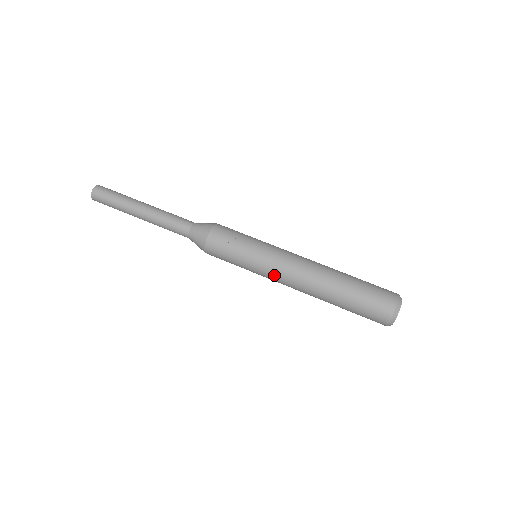
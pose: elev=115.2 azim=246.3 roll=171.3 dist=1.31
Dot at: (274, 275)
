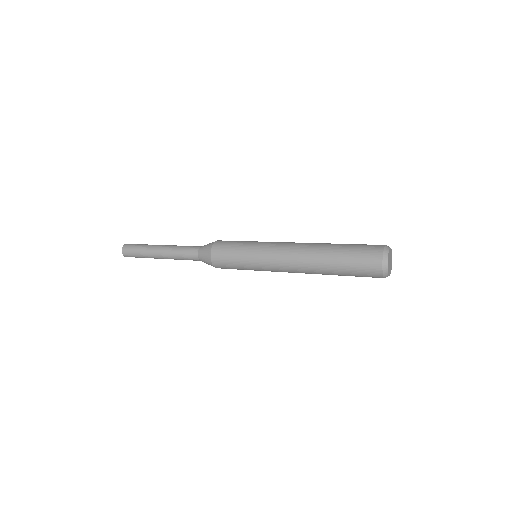
Dot at: (272, 249)
